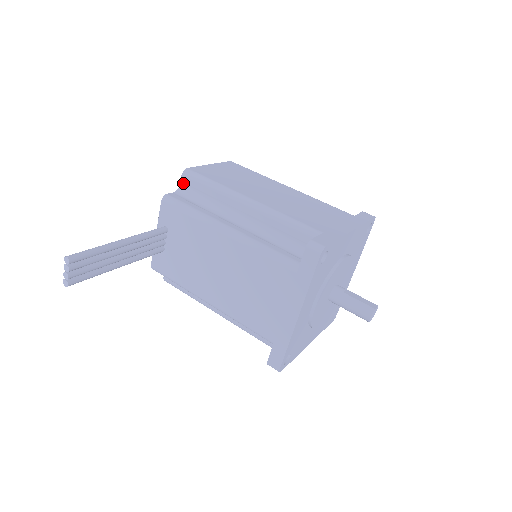
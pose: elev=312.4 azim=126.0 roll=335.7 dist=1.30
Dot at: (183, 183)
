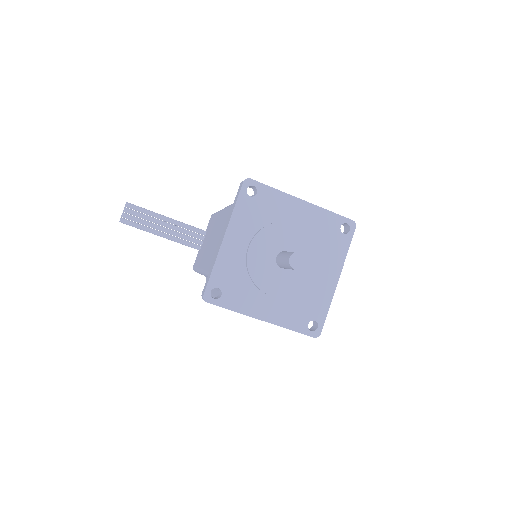
Dot at: occluded
